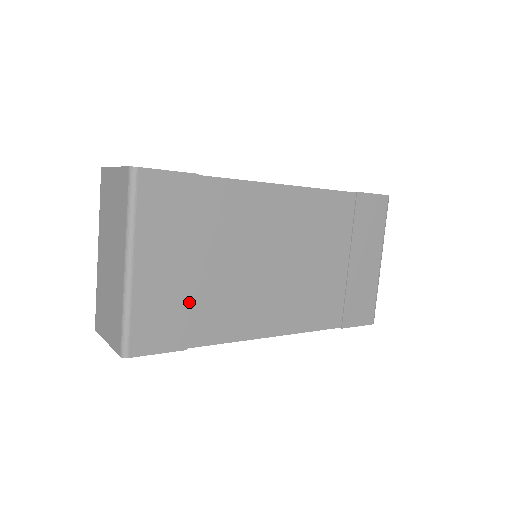
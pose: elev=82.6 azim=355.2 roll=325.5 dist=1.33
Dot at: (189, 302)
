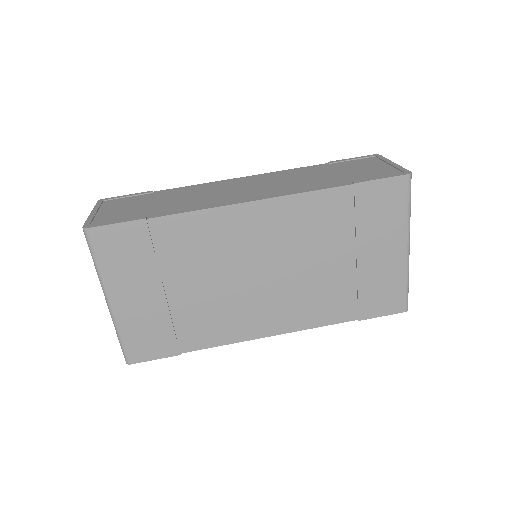
Dot at: (171, 320)
